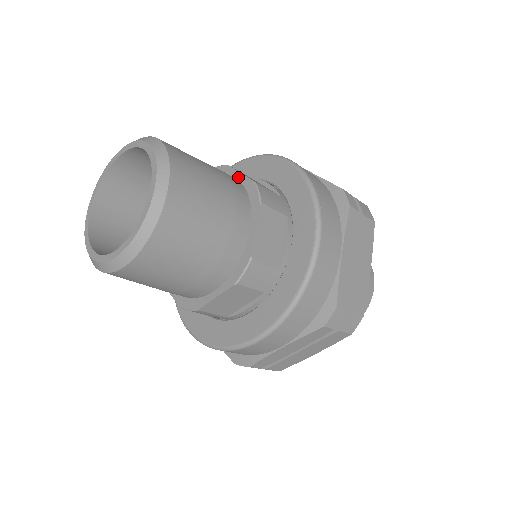
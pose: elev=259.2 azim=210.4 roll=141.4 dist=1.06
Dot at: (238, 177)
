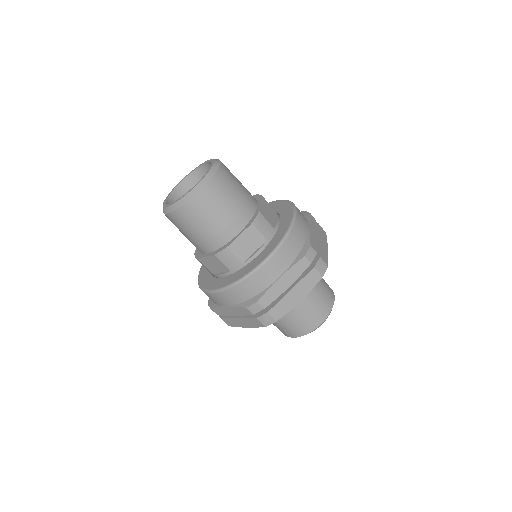
Dot at: (259, 205)
